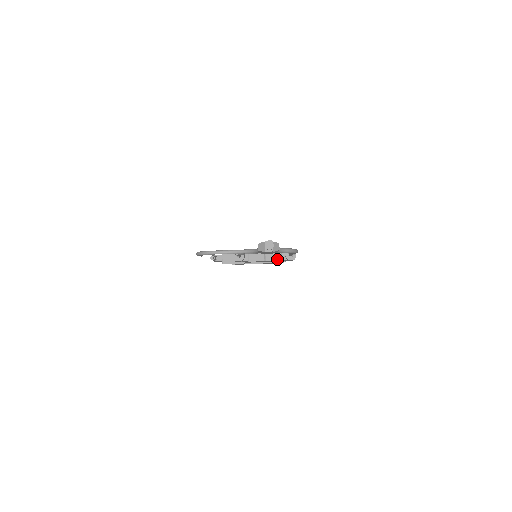
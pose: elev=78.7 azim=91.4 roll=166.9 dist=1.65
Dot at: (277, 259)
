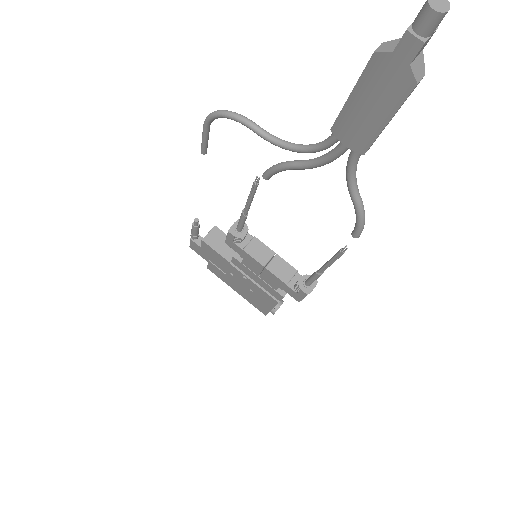
Dot at: (282, 278)
